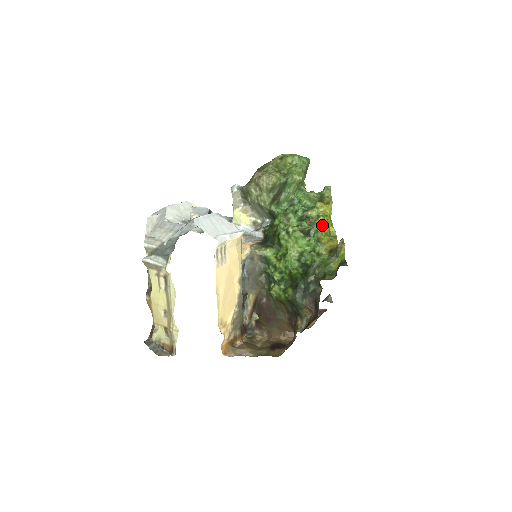
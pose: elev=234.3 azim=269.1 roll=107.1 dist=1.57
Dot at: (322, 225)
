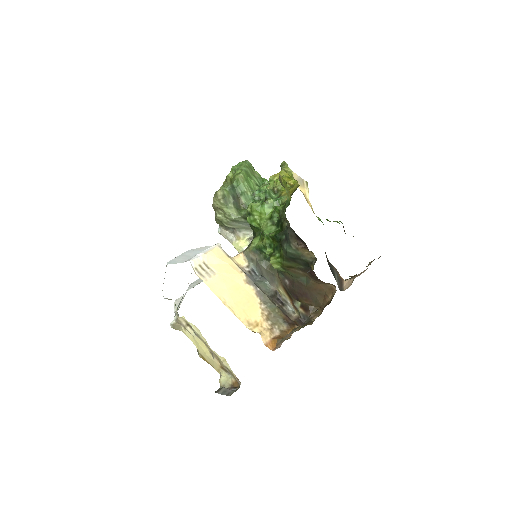
Dot at: (278, 186)
